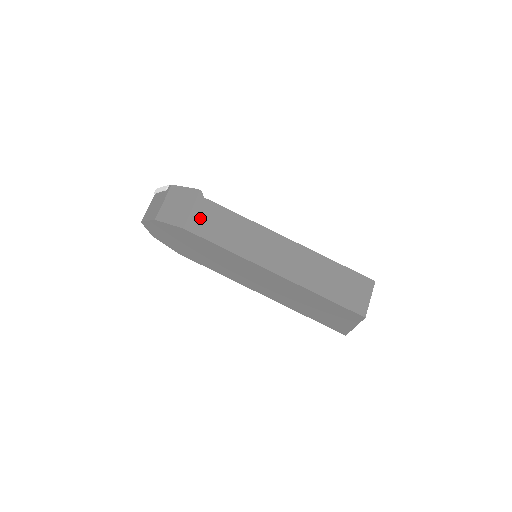
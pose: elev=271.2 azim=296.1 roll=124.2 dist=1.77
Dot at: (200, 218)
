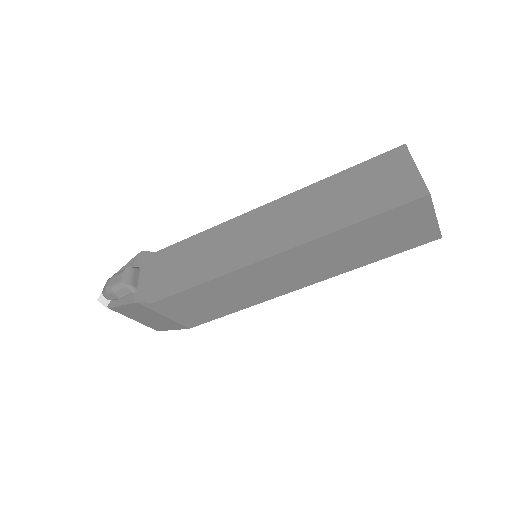
Dot at: (183, 315)
